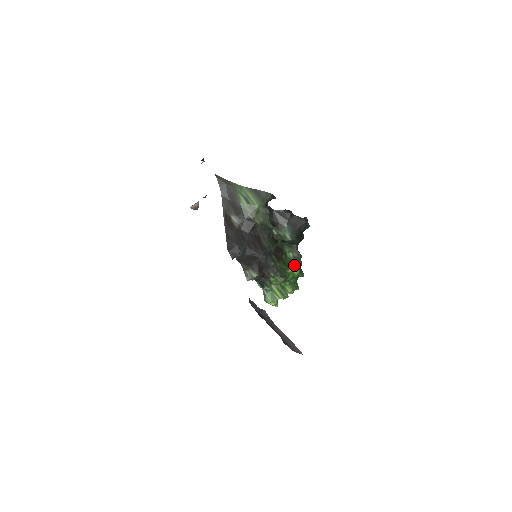
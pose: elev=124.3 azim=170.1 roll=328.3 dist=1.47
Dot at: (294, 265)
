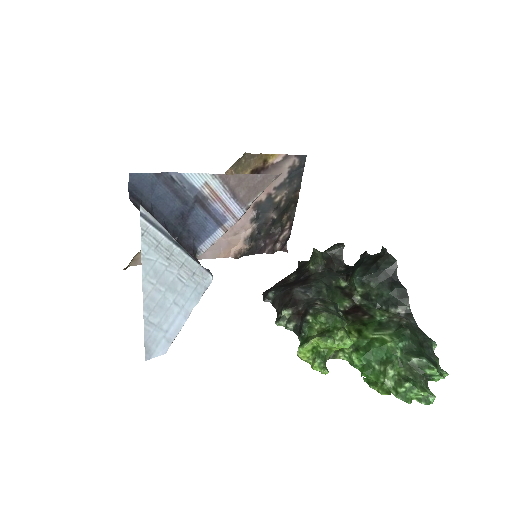
Dot at: (387, 330)
